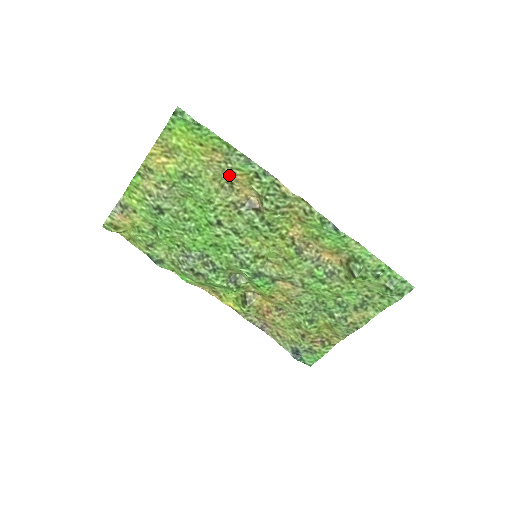
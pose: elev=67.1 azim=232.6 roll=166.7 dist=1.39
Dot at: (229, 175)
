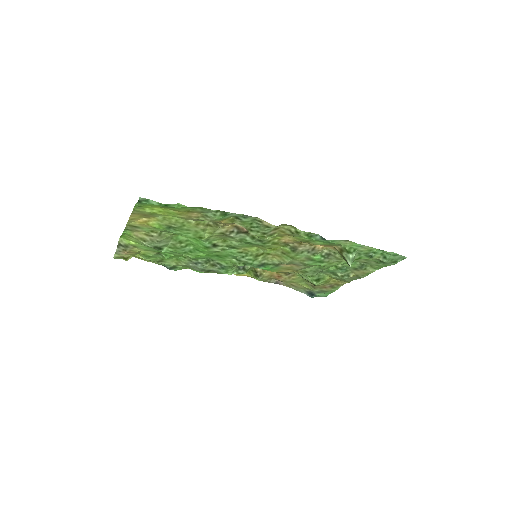
Dot at: occluded
